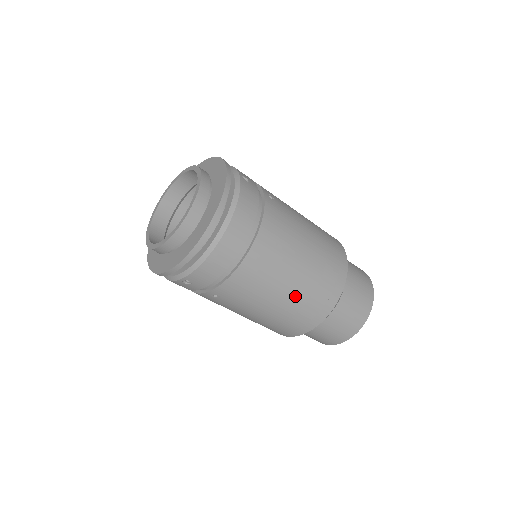
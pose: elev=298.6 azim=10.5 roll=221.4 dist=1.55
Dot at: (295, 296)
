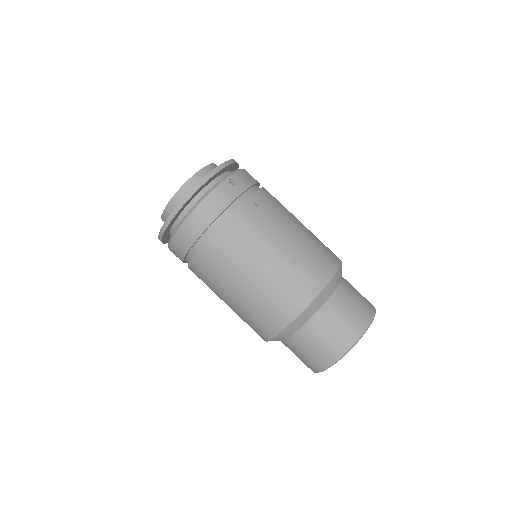
Dot at: (246, 299)
